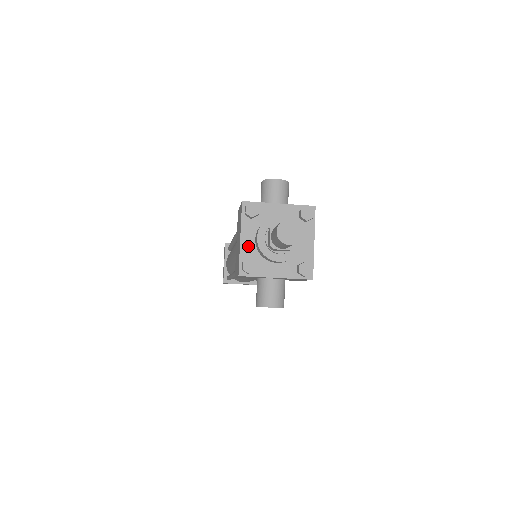
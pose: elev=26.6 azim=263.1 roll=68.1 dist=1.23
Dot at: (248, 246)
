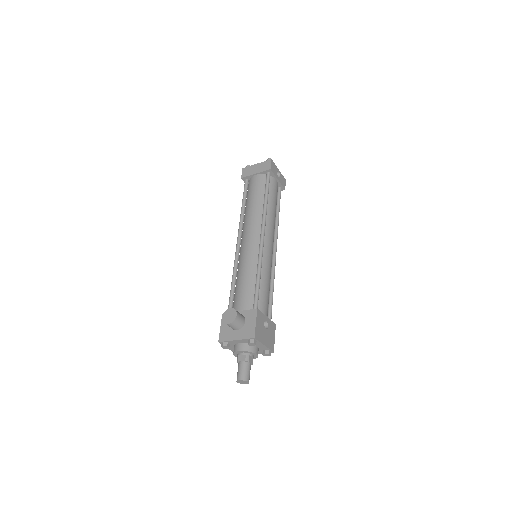
Dot at: occluded
